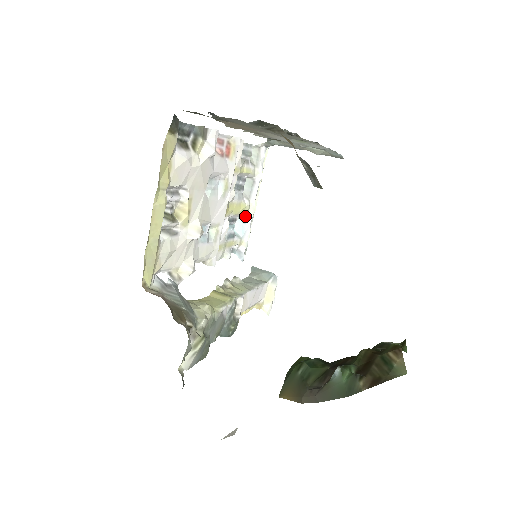
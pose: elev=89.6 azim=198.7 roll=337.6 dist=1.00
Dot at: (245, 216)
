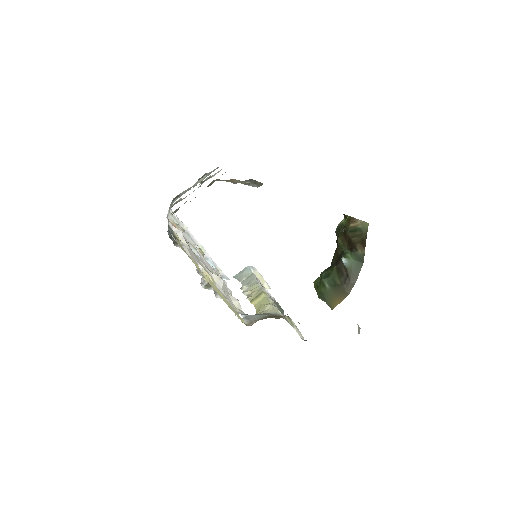
Dot at: (204, 255)
